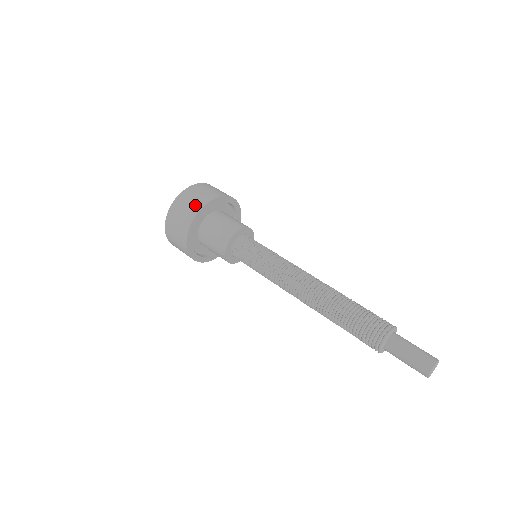
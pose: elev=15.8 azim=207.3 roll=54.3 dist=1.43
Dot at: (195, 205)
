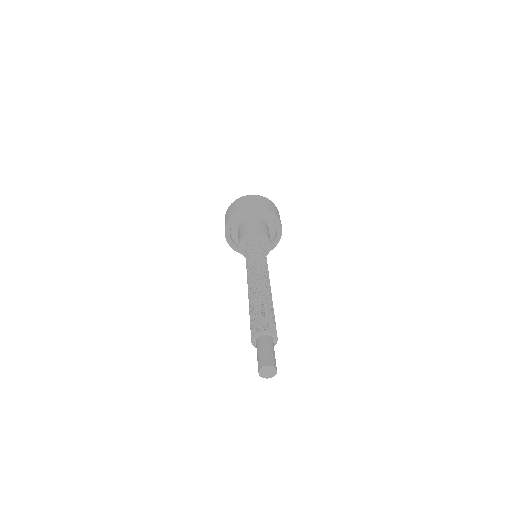
Dot at: (227, 219)
